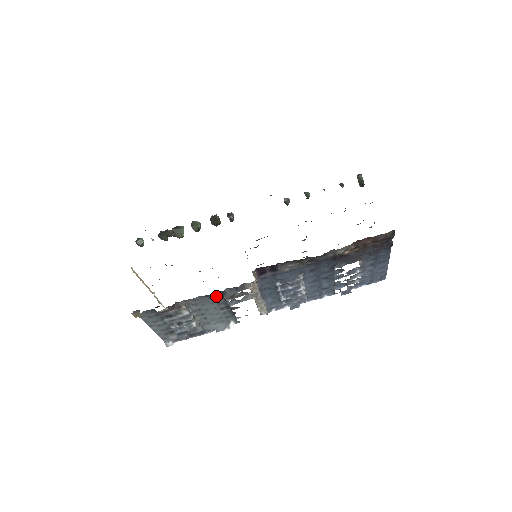
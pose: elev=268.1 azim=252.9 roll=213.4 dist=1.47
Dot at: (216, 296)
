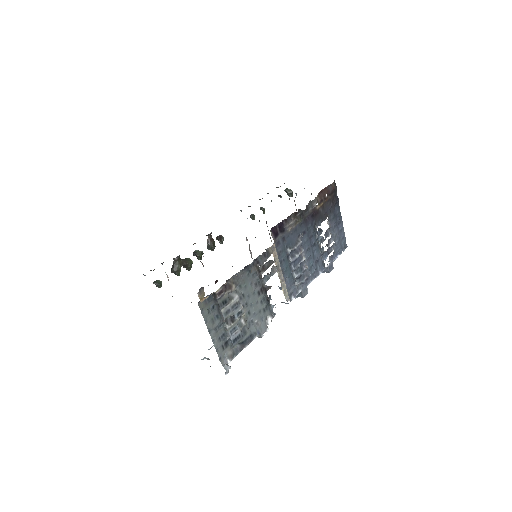
Dot at: (252, 270)
